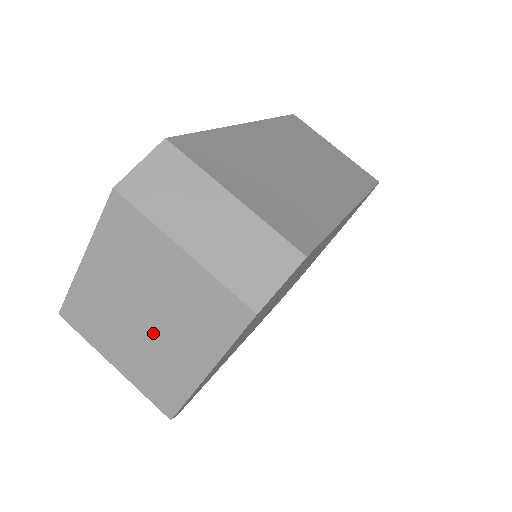
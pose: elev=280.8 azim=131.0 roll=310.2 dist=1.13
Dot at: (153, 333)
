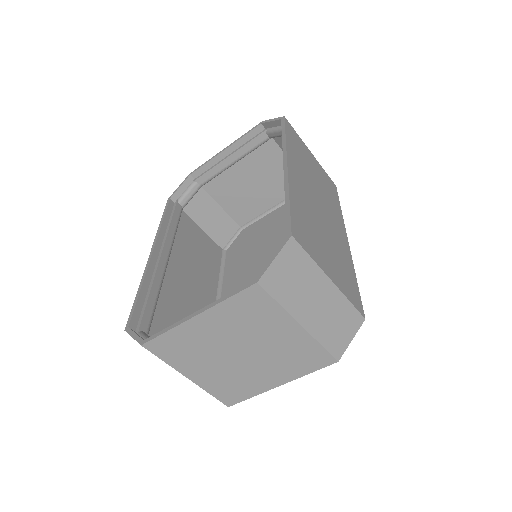
Dot at: (242, 364)
